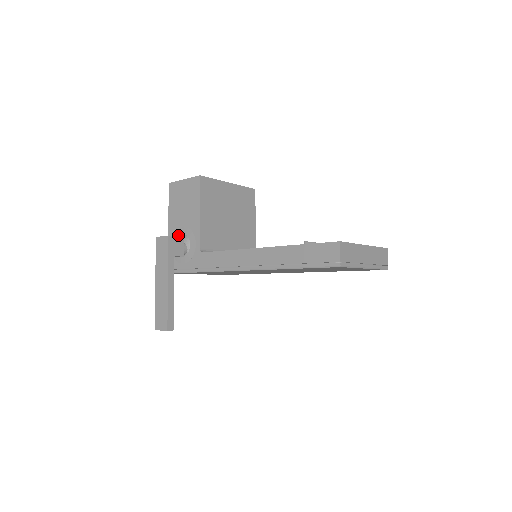
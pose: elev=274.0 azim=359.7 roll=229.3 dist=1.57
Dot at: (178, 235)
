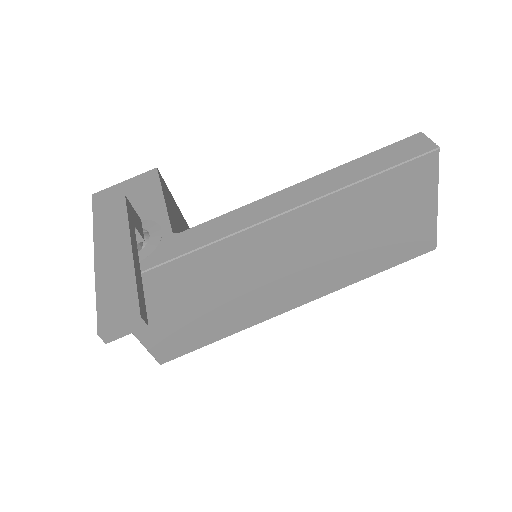
Dot at: occluded
